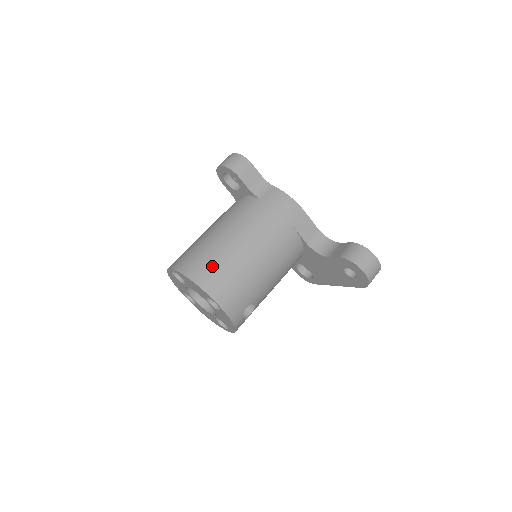
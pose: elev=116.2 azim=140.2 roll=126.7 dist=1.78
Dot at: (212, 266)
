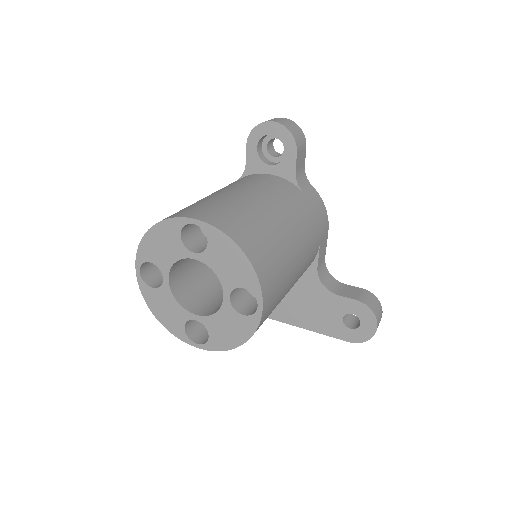
Dot at: (267, 247)
